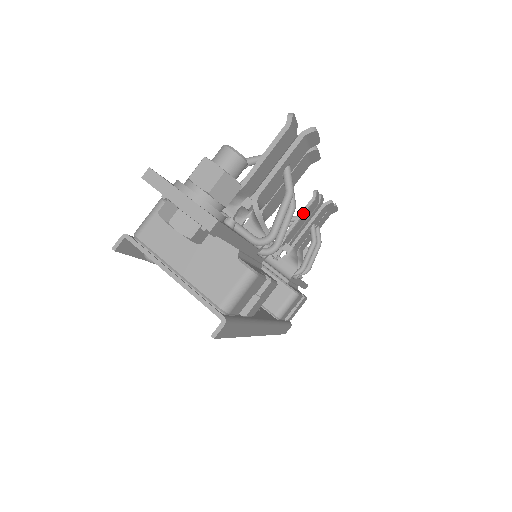
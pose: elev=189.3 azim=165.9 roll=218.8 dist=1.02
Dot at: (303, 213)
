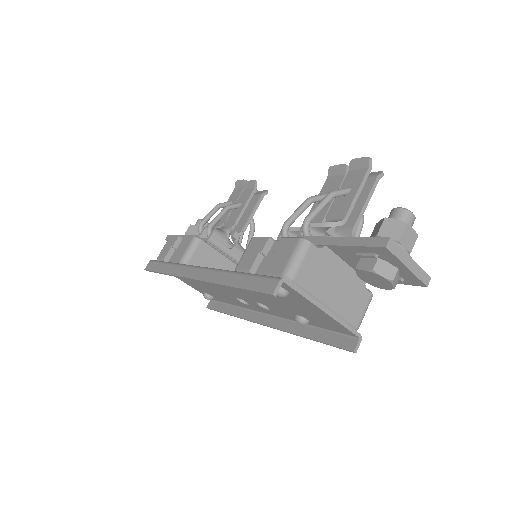
Dot at: (248, 203)
